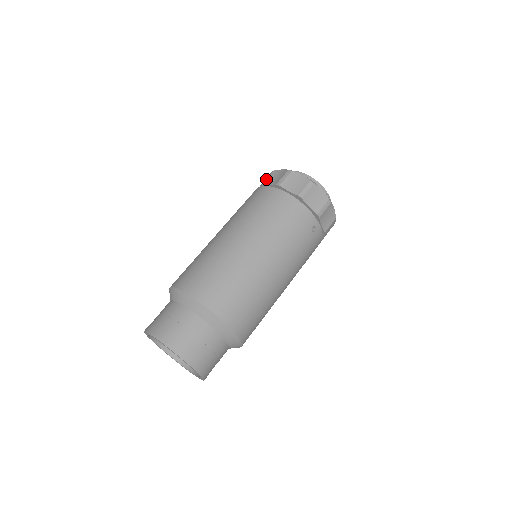
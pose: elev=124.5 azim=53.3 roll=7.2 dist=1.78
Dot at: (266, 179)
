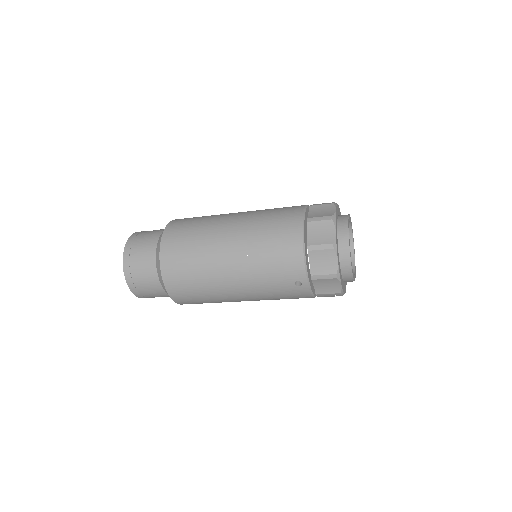
Dot at: (318, 204)
